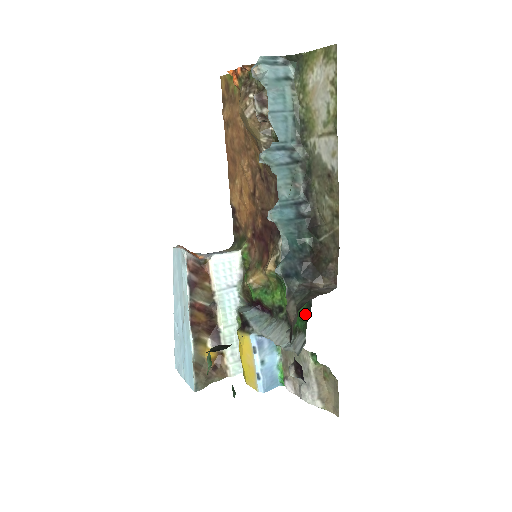
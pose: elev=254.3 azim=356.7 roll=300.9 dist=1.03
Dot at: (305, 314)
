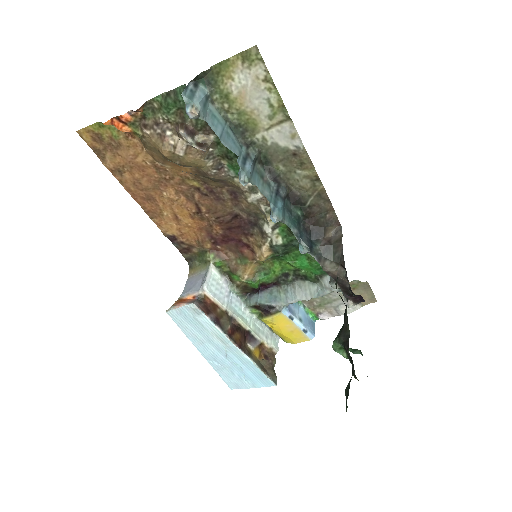
Dot at: occluded
